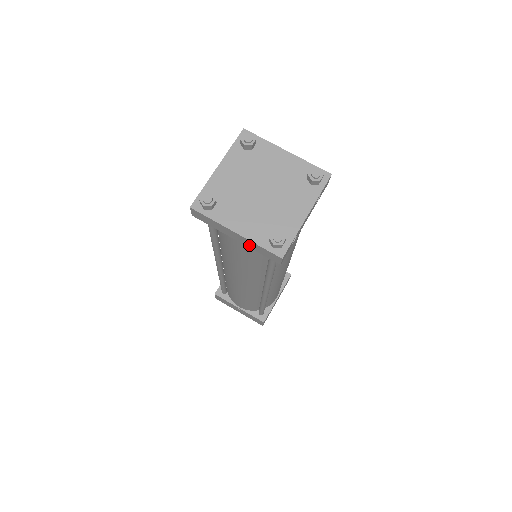
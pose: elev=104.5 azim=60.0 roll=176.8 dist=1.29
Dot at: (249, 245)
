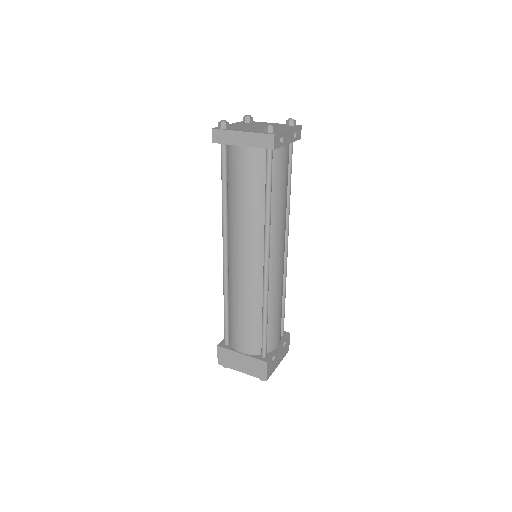
Dot at: (251, 142)
